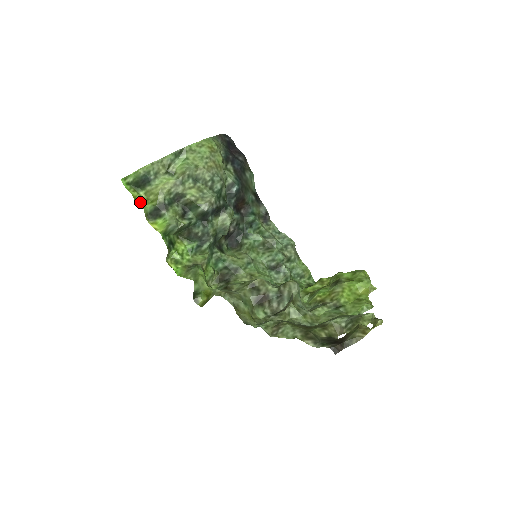
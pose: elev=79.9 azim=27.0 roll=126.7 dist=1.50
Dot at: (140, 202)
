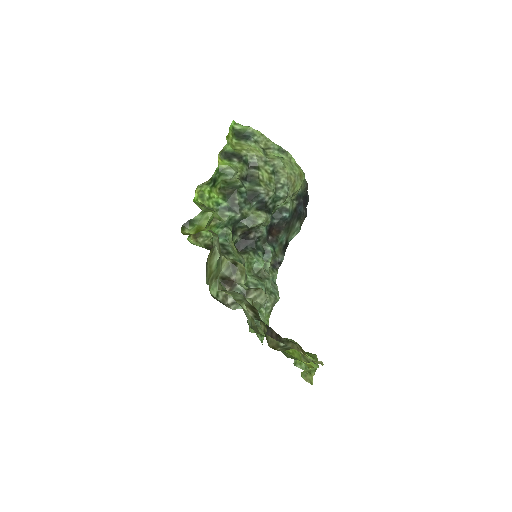
Dot at: (228, 141)
